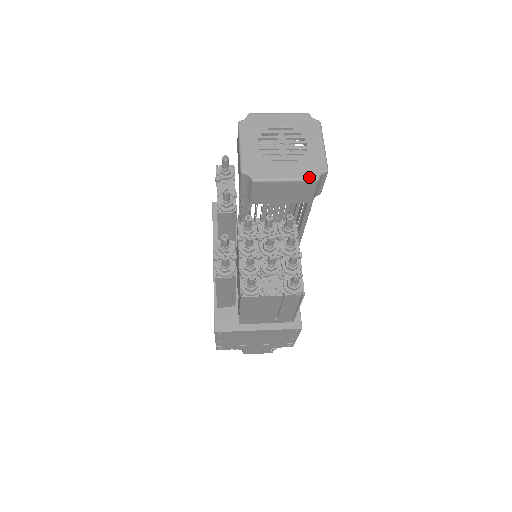
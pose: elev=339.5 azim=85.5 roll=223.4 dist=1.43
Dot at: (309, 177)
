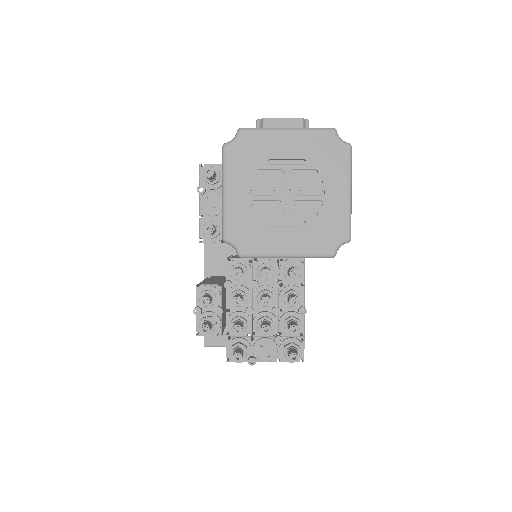
Dot at: (321, 253)
